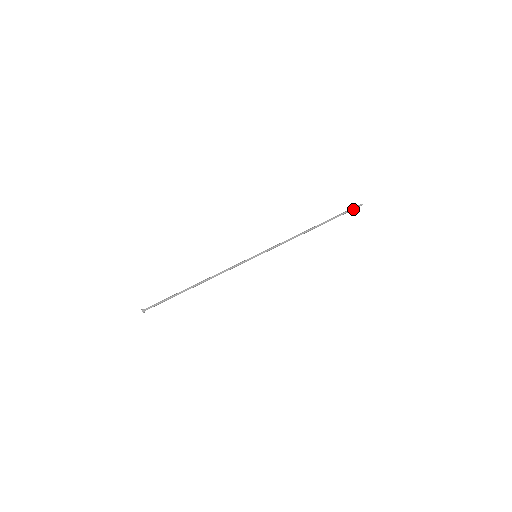
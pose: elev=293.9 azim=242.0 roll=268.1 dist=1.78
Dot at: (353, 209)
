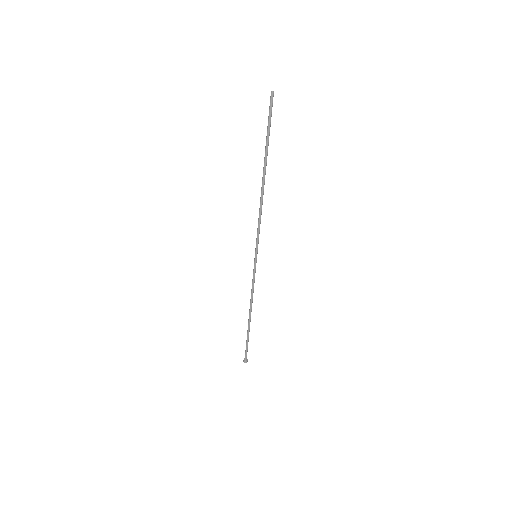
Dot at: (271, 110)
